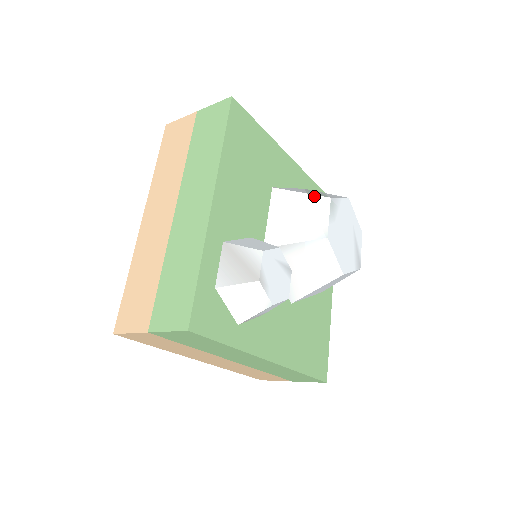
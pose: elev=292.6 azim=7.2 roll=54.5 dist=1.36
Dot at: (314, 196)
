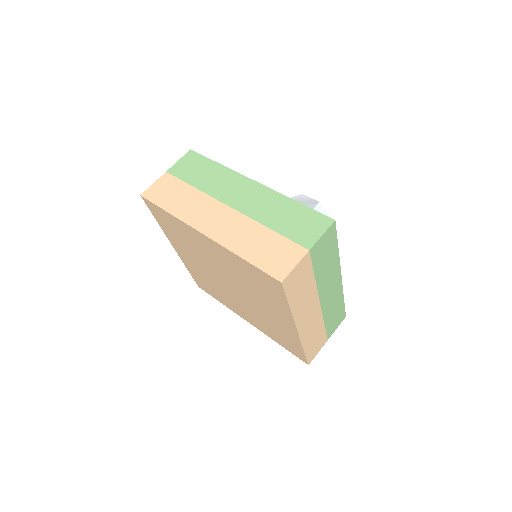
Dot at: occluded
